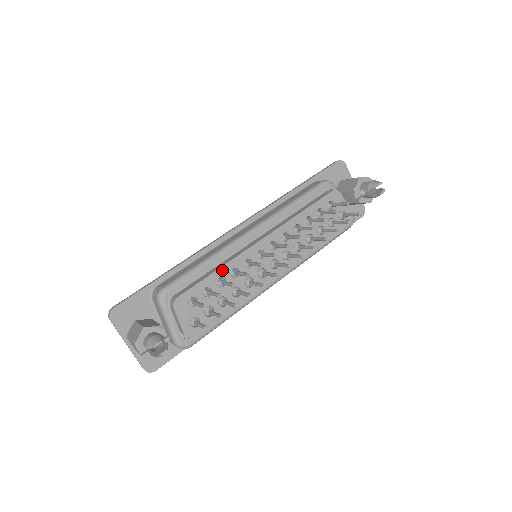
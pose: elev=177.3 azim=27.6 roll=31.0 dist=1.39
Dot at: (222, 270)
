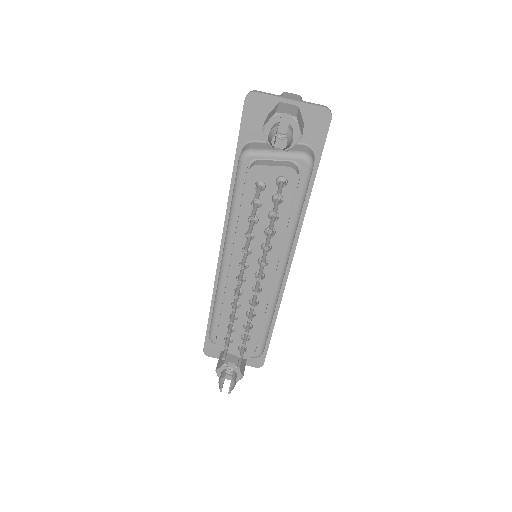
Dot at: (225, 310)
